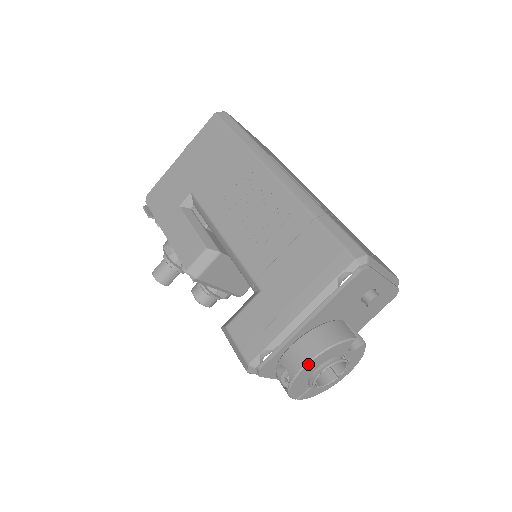
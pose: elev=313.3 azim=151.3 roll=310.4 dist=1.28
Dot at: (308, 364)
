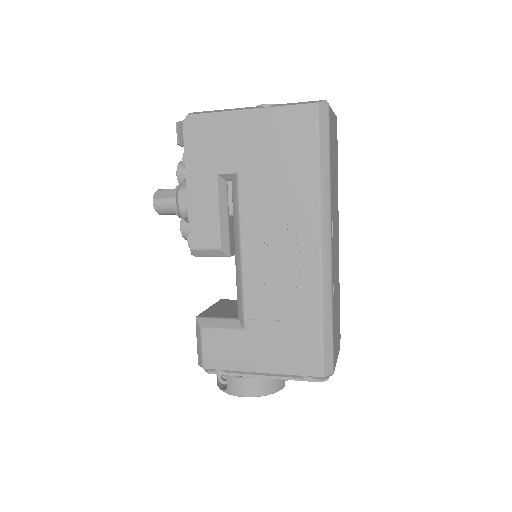
Dot at: occluded
